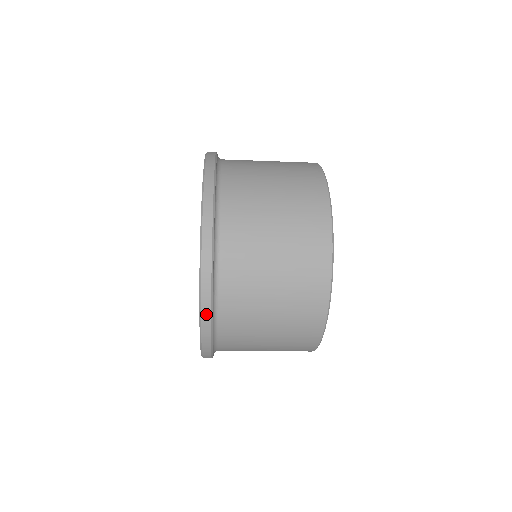
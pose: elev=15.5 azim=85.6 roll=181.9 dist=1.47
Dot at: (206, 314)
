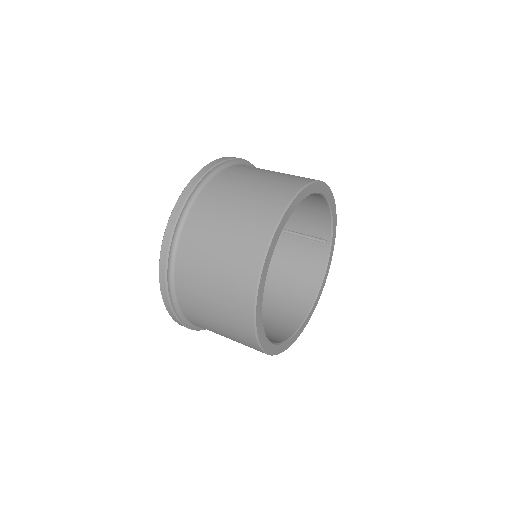
Dot at: (182, 325)
